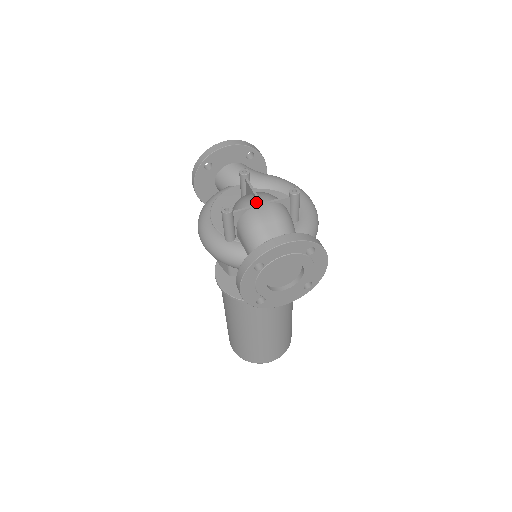
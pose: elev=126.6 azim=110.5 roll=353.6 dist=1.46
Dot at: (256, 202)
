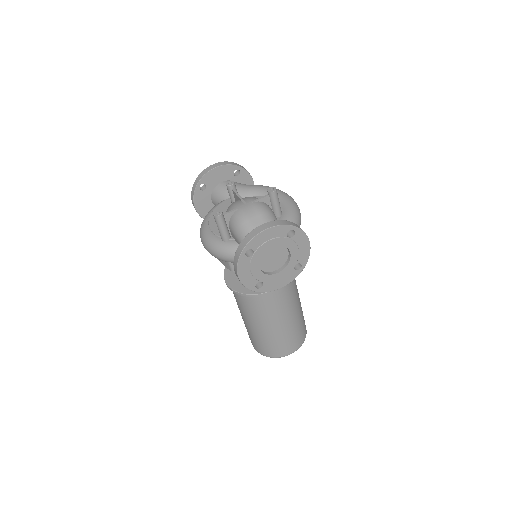
Dot at: (241, 204)
